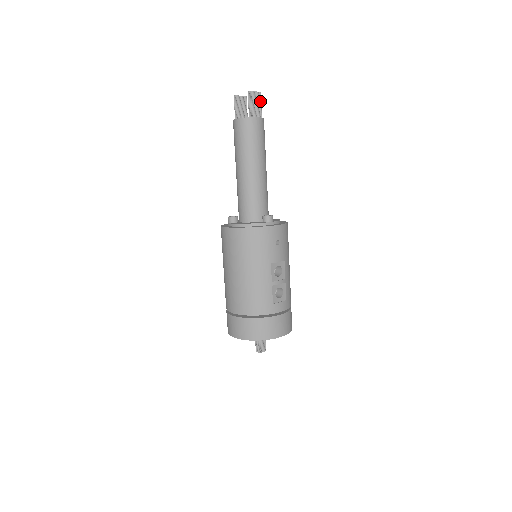
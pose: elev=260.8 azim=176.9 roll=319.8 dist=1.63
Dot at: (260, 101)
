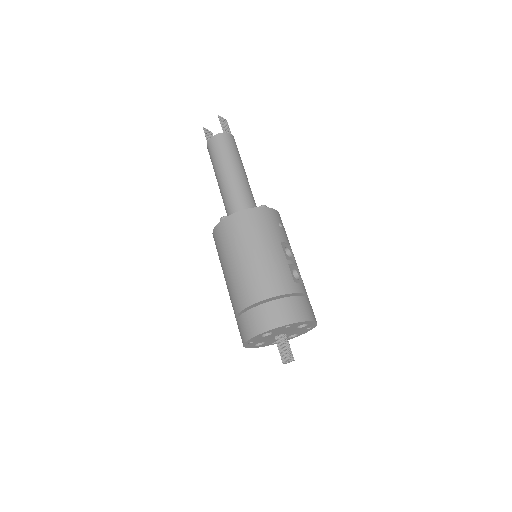
Dot at: occluded
